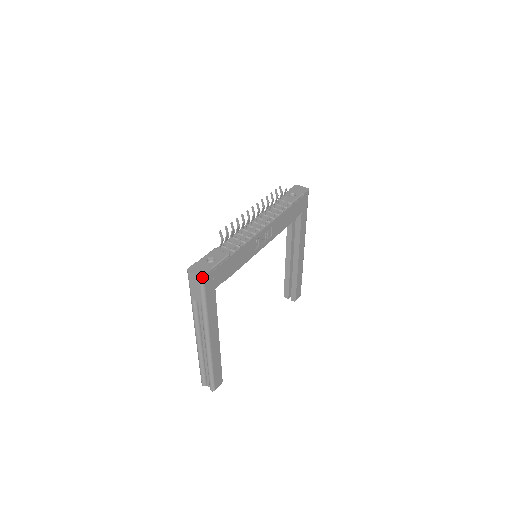
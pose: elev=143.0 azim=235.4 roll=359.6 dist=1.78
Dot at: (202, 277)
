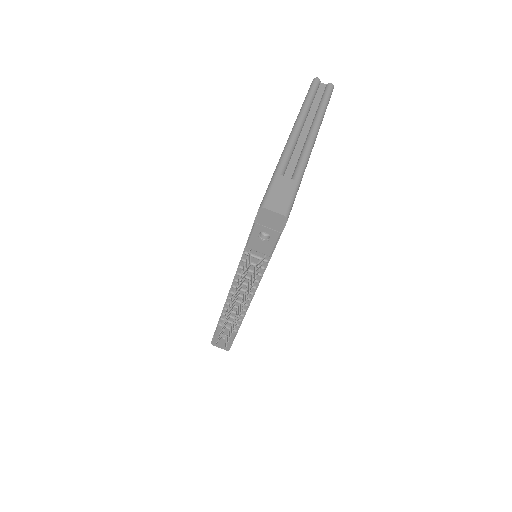
Dot at: (228, 350)
